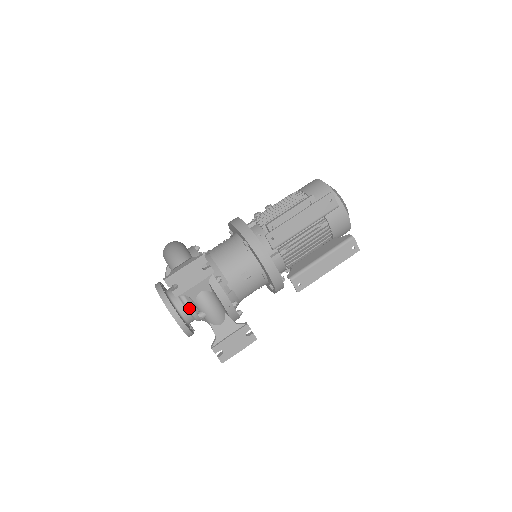
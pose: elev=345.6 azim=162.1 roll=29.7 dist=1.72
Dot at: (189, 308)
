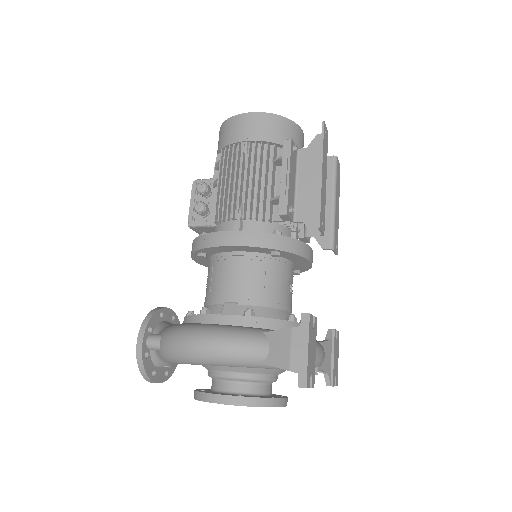
Dot at: (275, 379)
